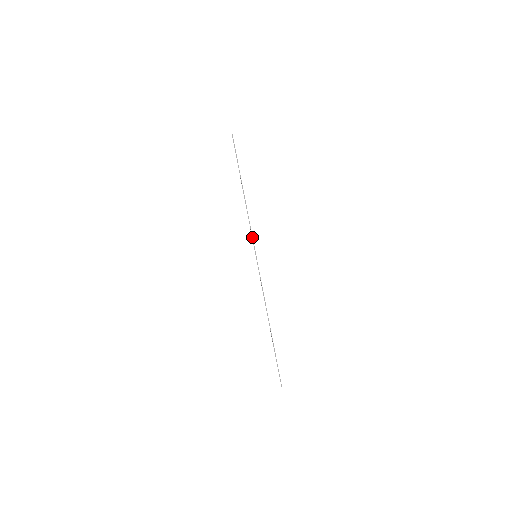
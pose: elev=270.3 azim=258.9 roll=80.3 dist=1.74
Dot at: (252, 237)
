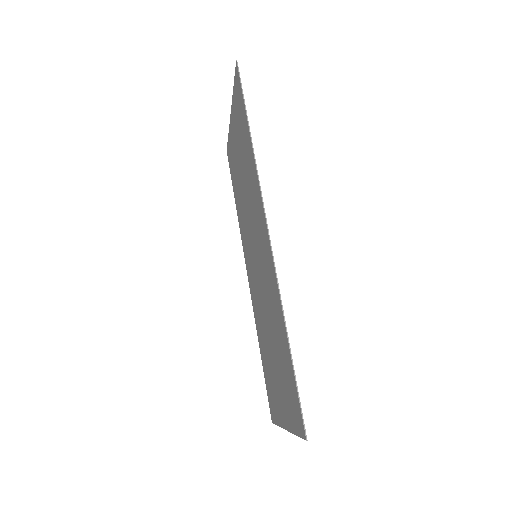
Dot at: (259, 186)
